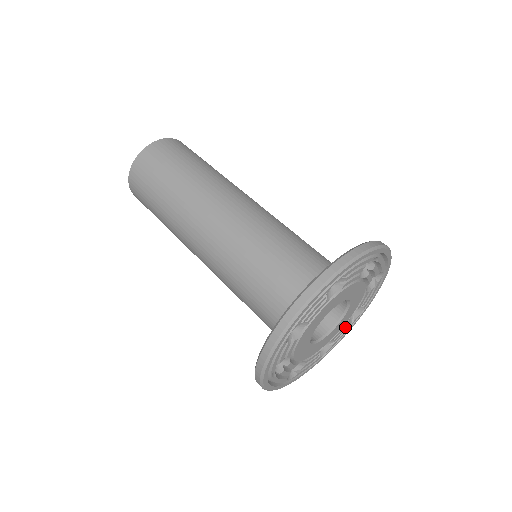
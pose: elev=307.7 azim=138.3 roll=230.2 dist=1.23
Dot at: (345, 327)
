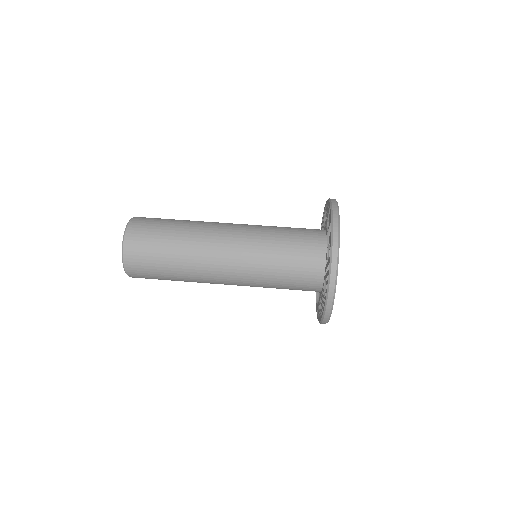
Dot at: occluded
